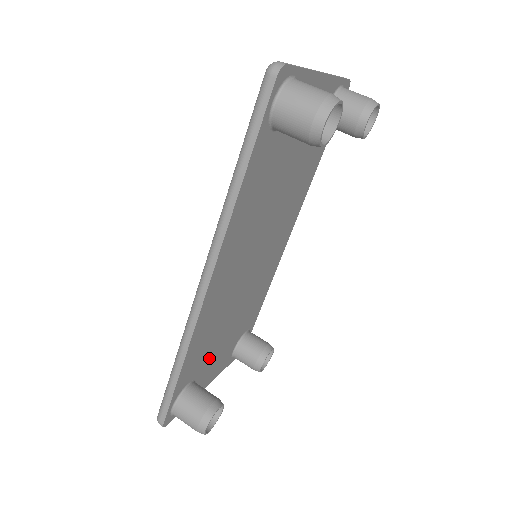
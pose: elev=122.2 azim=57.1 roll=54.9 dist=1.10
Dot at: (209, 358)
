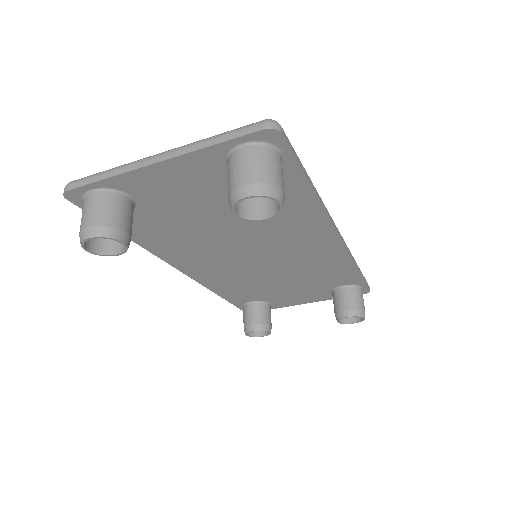
Dot at: (271, 294)
